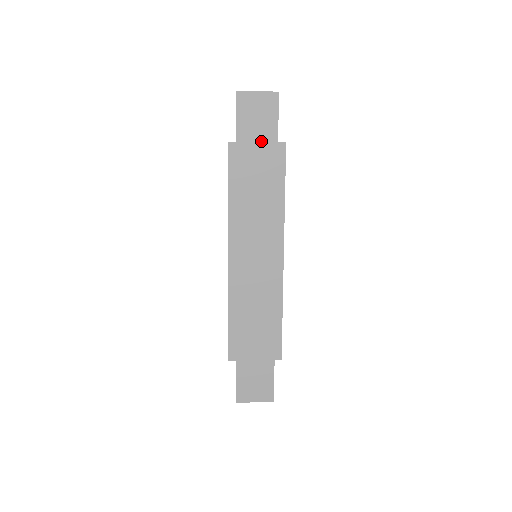
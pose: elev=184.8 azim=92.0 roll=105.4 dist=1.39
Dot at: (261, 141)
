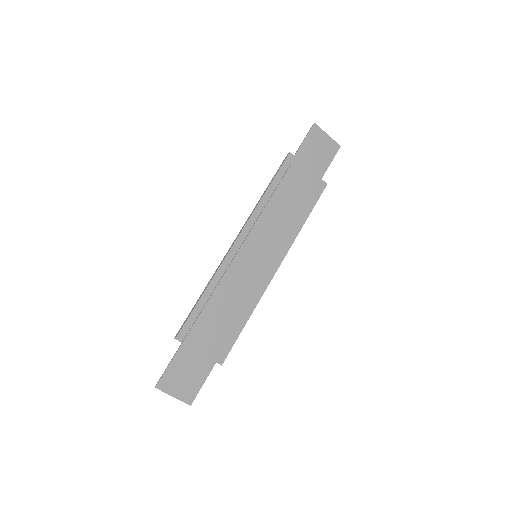
Dot at: (310, 170)
